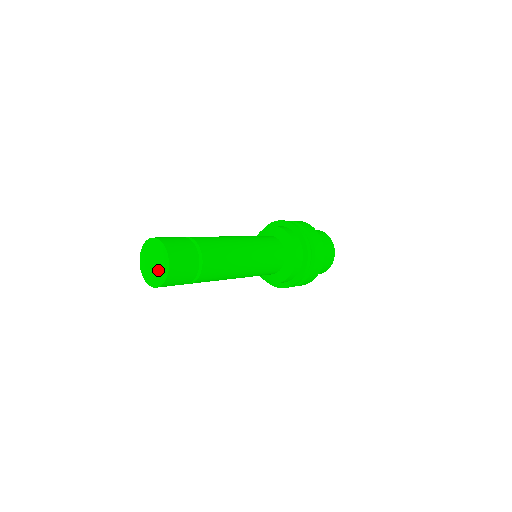
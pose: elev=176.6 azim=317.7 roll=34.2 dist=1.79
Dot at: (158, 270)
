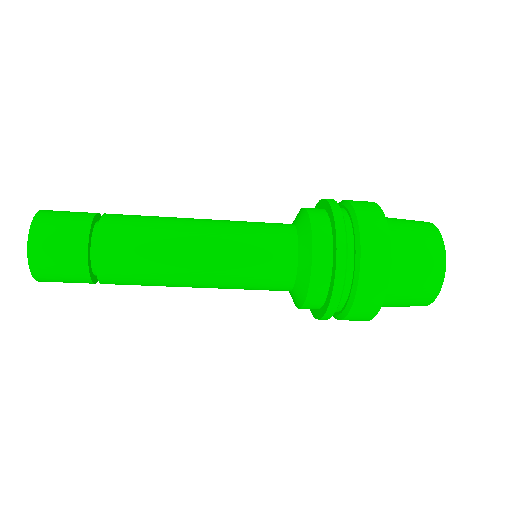
Dot at: occluded
